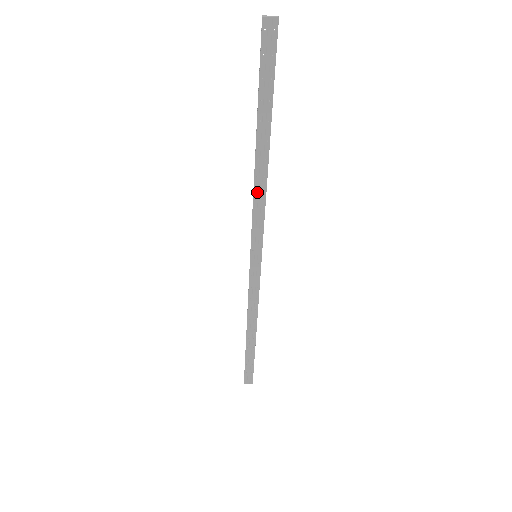
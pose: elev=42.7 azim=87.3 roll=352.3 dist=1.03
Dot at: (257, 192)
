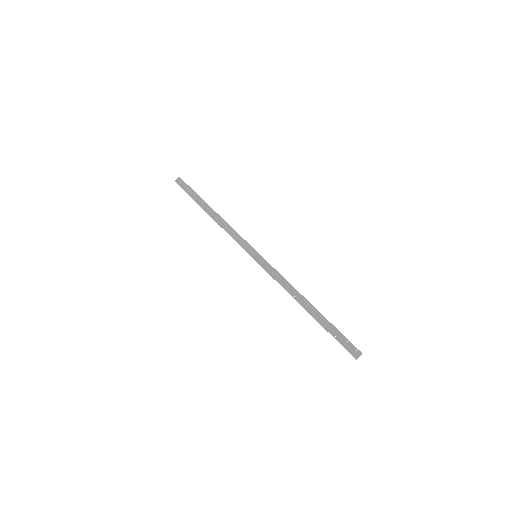
Dot at: (225, 228)
